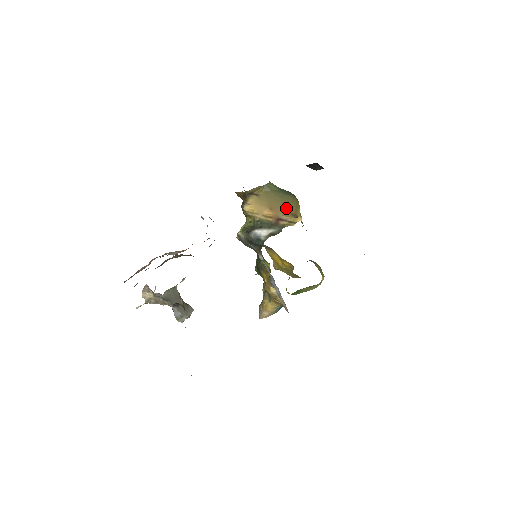
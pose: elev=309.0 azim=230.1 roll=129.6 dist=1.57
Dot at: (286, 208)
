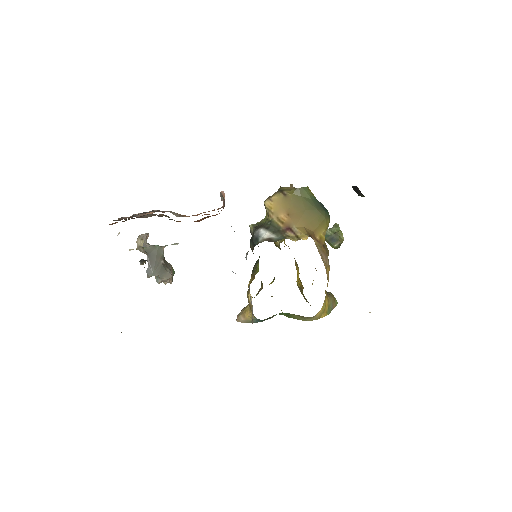
Dot at: (305, 221)
